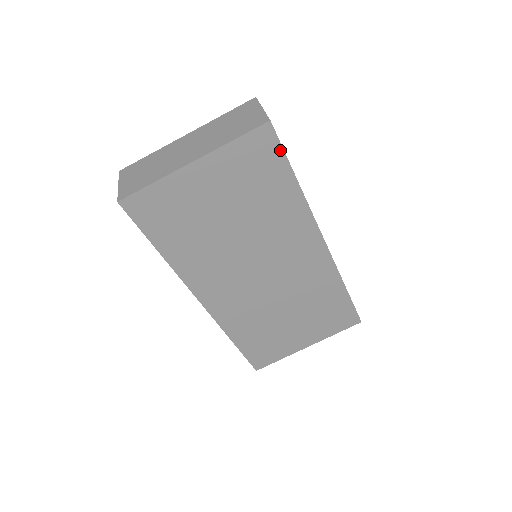
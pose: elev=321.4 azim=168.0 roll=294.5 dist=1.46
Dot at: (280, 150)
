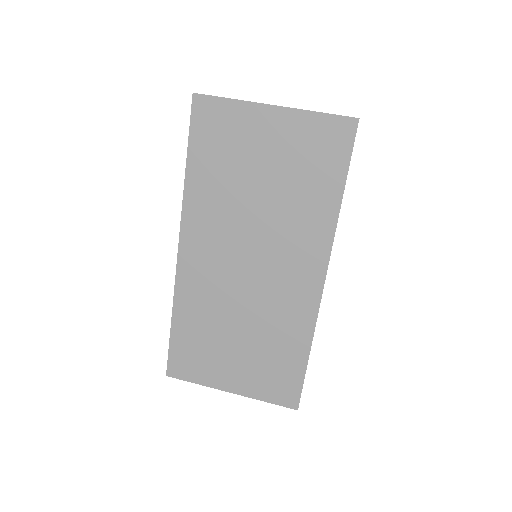
Dot at: (349, 152)
